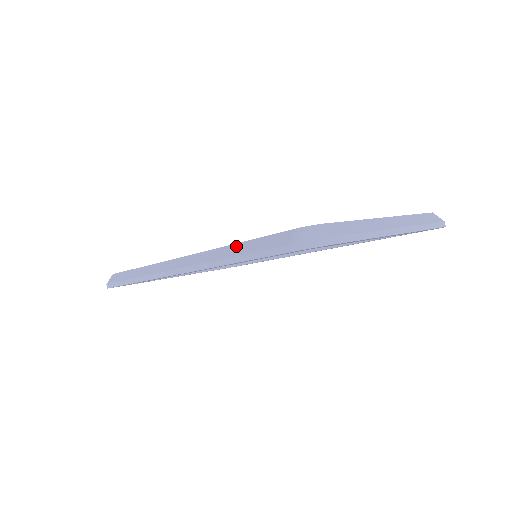
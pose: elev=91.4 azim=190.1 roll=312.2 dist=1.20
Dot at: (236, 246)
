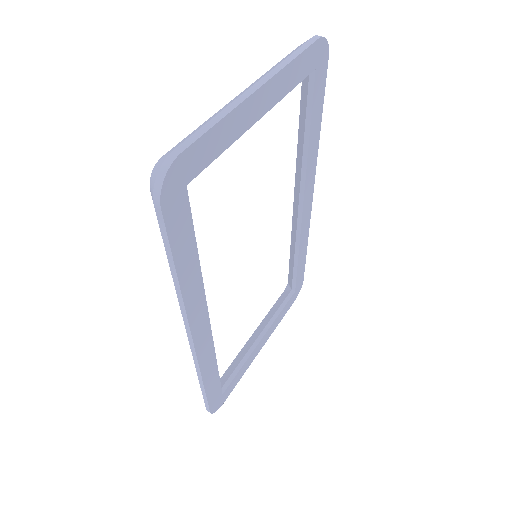
Dot at: occluded
